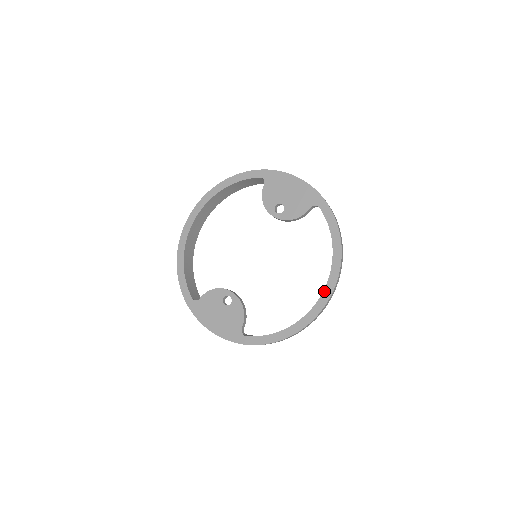
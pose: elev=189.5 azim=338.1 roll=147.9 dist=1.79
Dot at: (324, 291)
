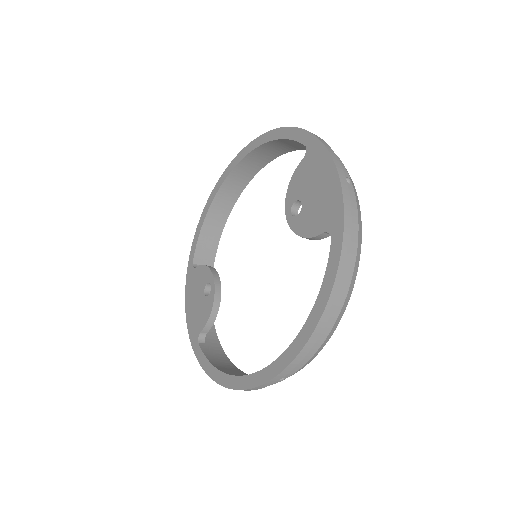
Dot at: (269, 366)
